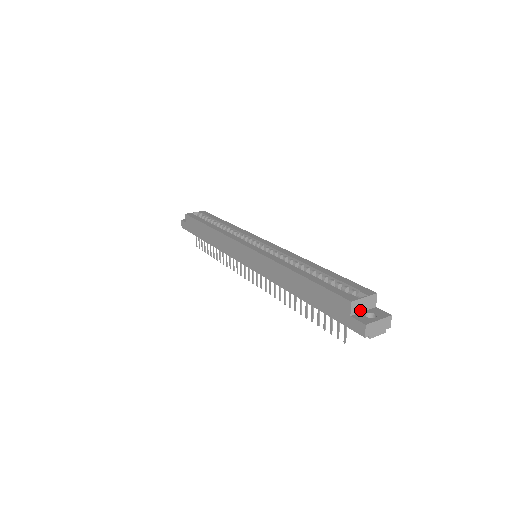
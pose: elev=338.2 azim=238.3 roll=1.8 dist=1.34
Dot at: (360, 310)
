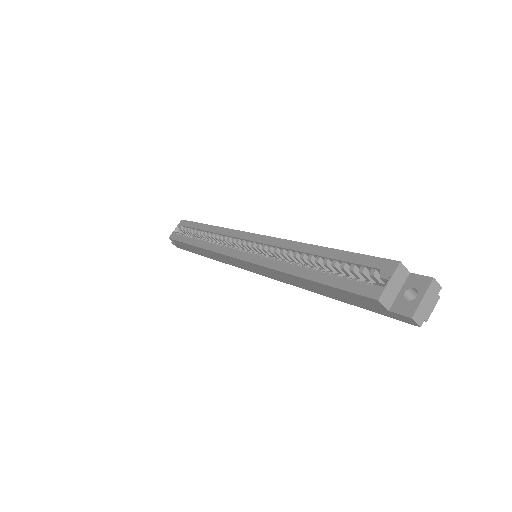
Dot at: (394, 295)
